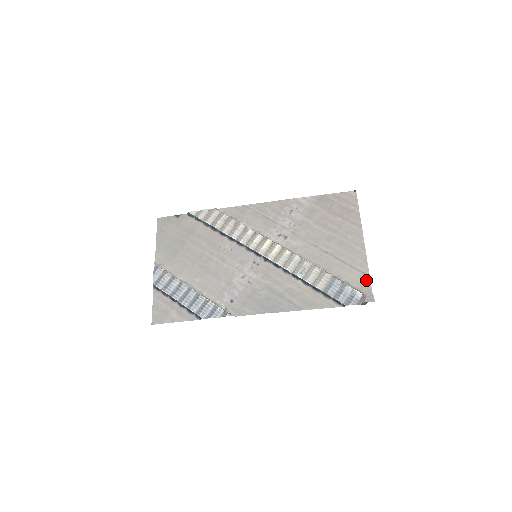
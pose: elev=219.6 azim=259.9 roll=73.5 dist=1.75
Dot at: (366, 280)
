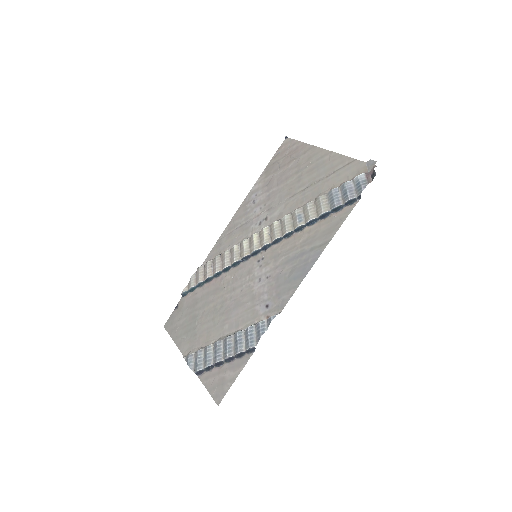
Dot at: (356, 164)
